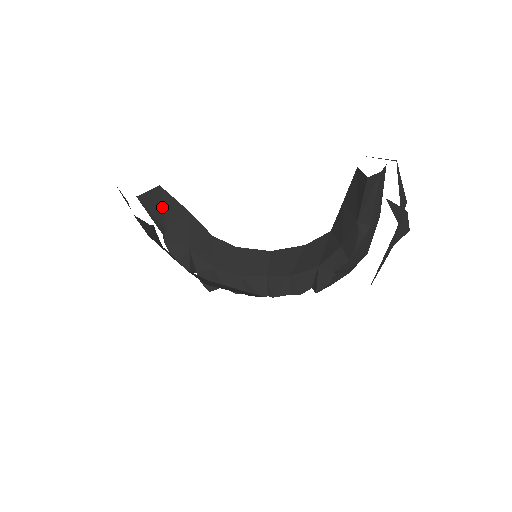
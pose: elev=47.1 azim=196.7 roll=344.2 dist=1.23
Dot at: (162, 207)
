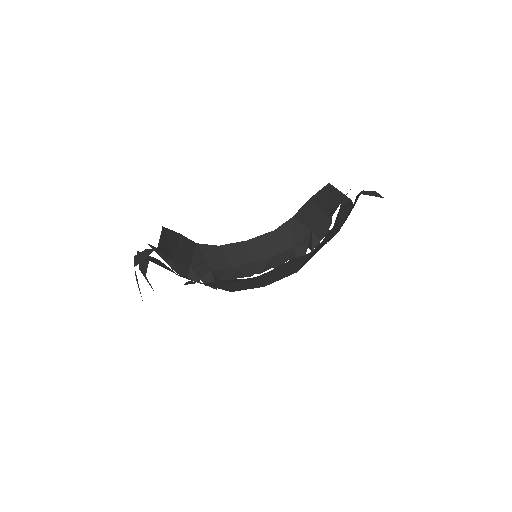
Dot at: (168, 243)
